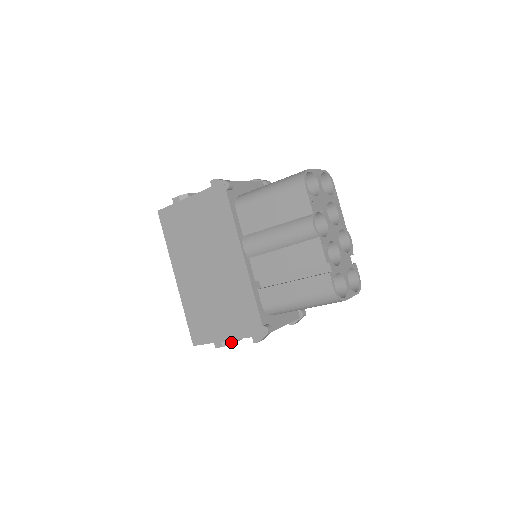
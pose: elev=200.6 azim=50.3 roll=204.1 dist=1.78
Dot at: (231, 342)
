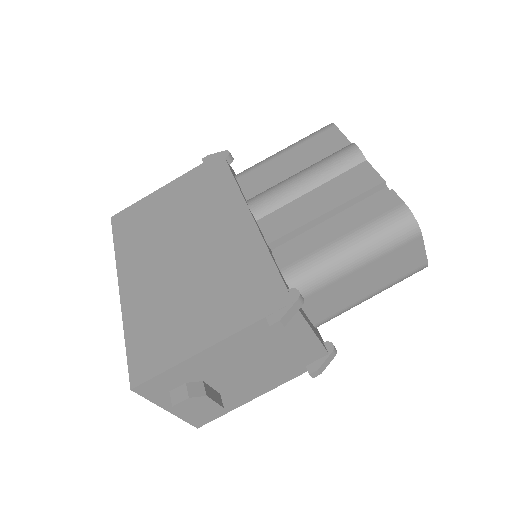
Dot at: (206, 392)
